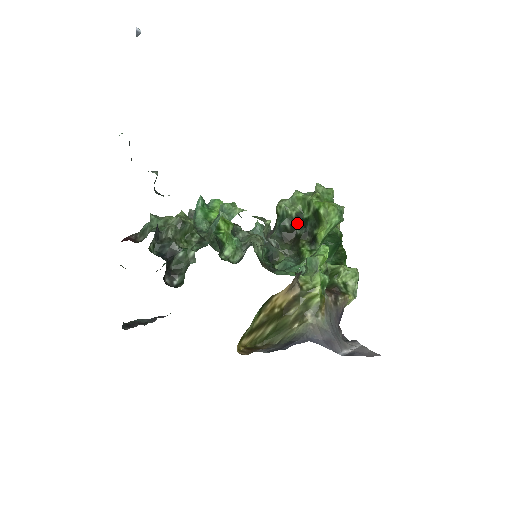
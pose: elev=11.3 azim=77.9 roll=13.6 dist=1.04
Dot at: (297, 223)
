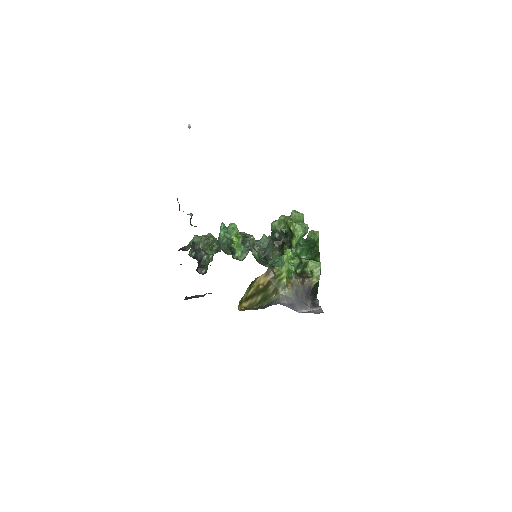
Dot at: (282, 235)
